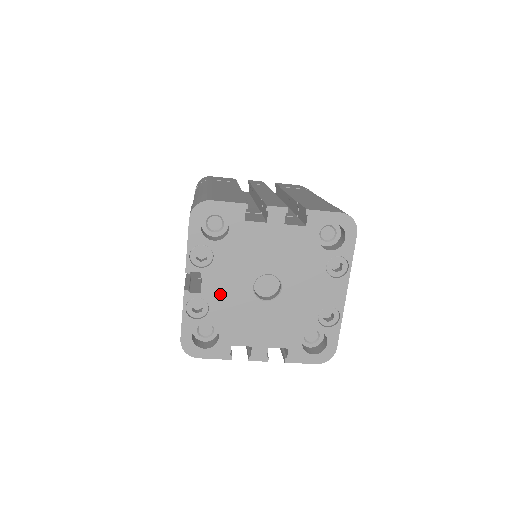
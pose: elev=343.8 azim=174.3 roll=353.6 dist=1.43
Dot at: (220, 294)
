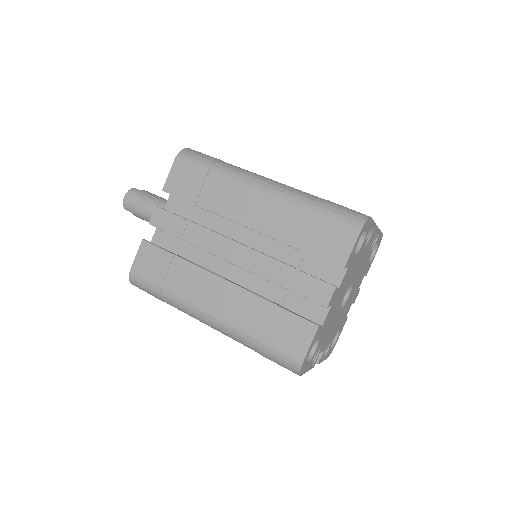
Dot at: (331, 335)
